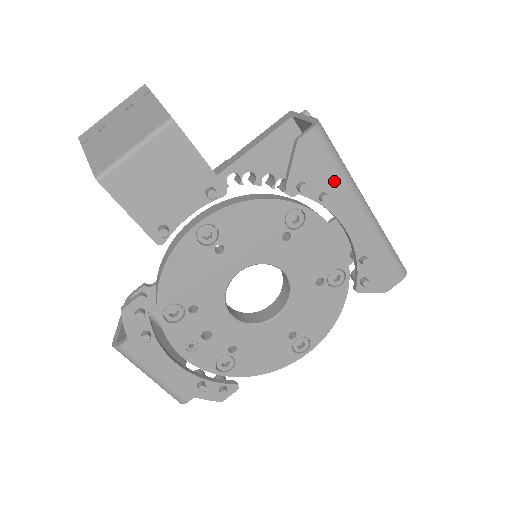
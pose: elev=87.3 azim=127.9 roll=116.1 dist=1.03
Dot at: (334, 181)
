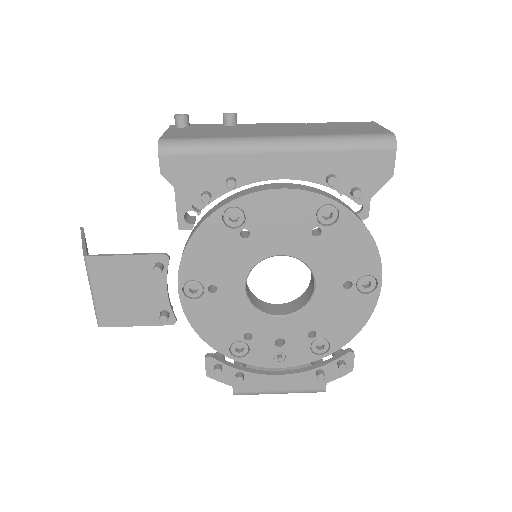
Dot at: (223, 163)
